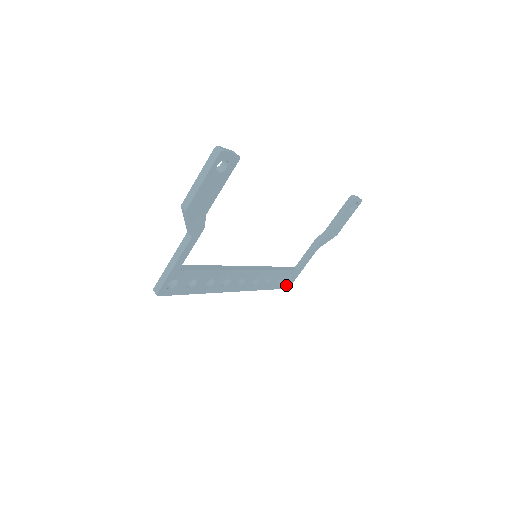
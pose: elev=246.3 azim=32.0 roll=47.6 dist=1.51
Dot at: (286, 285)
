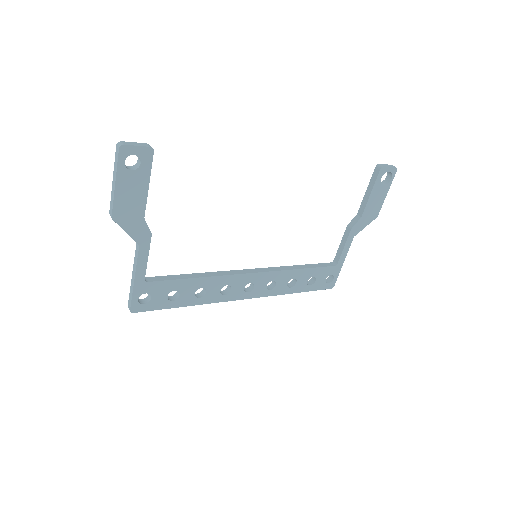
Dot at: (327, 285)
